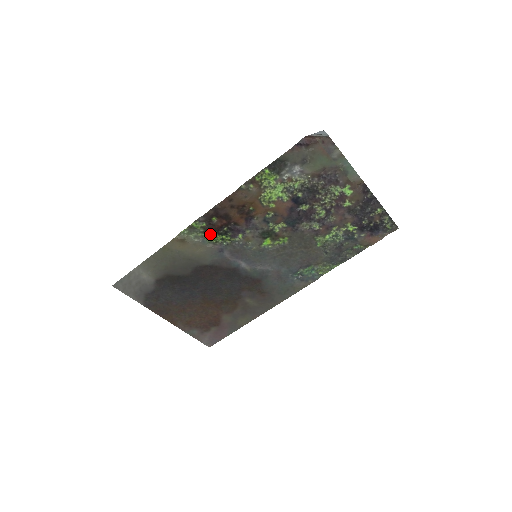
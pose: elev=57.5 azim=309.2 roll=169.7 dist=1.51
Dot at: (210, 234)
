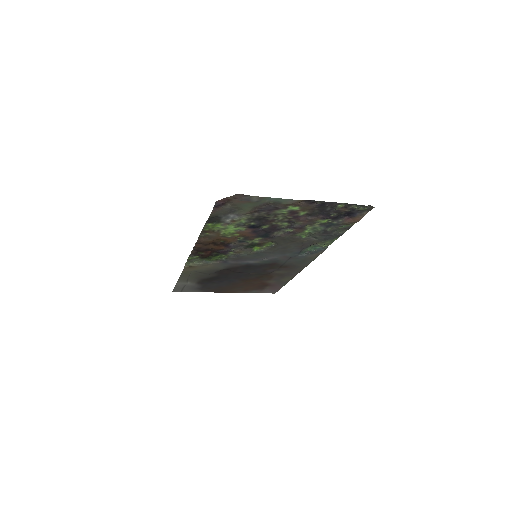
Dot at: (207, 258)
